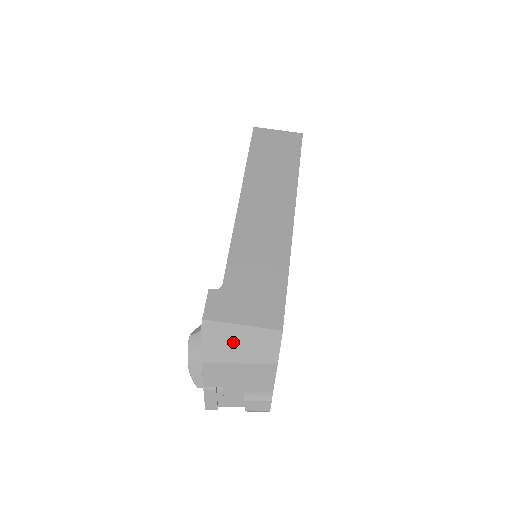
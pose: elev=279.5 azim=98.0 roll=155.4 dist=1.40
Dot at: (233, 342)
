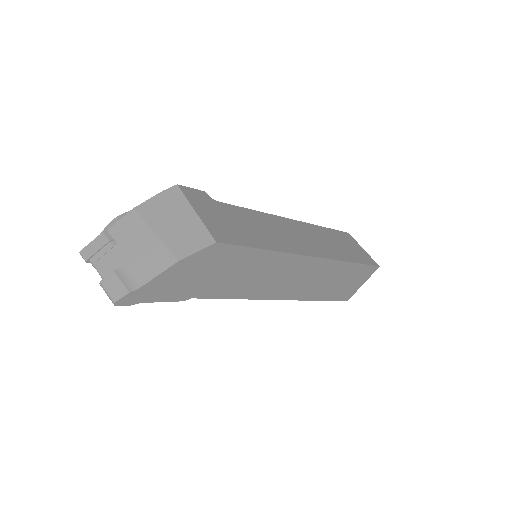
Dot at: (173, 216)
